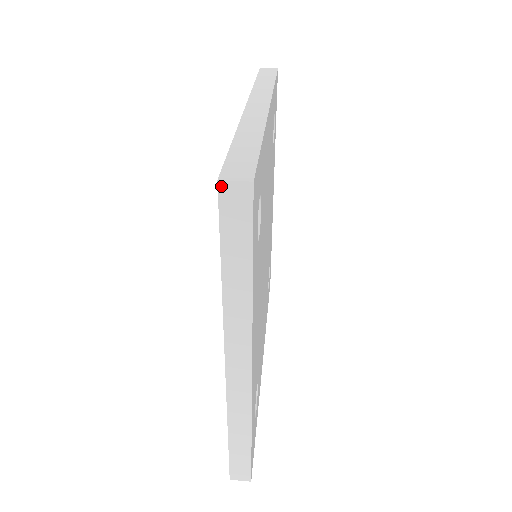
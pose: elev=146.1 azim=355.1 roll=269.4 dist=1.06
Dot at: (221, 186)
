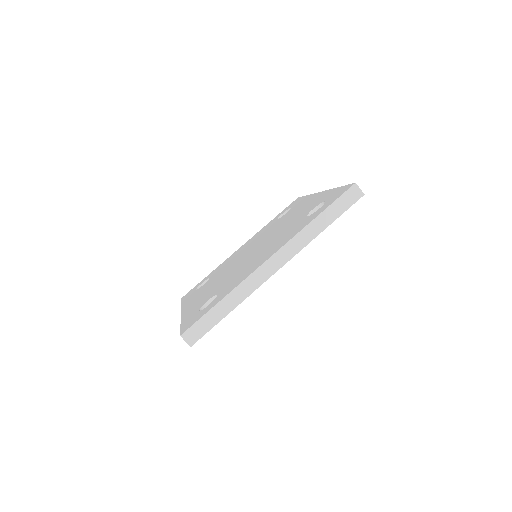
Dot at: (181, 336)
